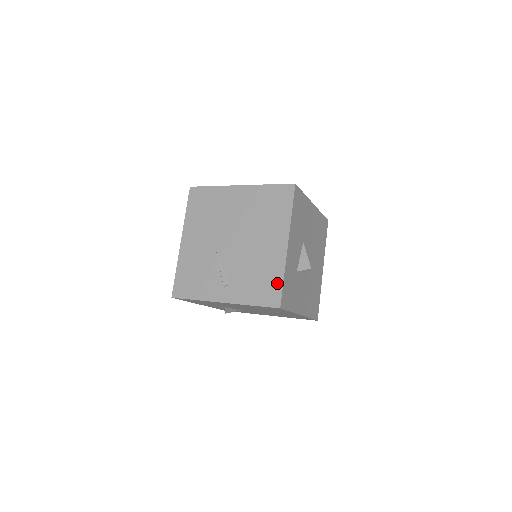
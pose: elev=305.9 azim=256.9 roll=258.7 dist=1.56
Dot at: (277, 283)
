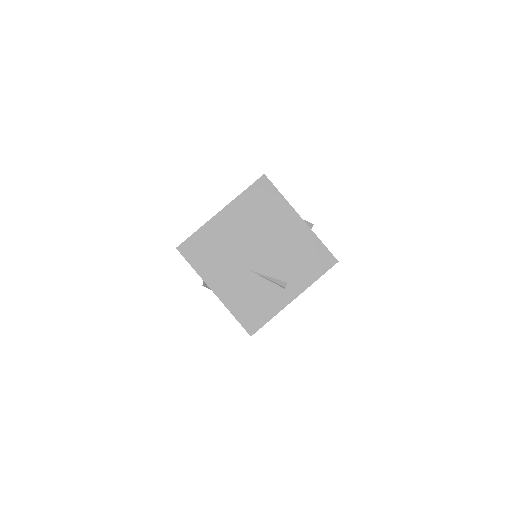
Dot at: (320, 249)
